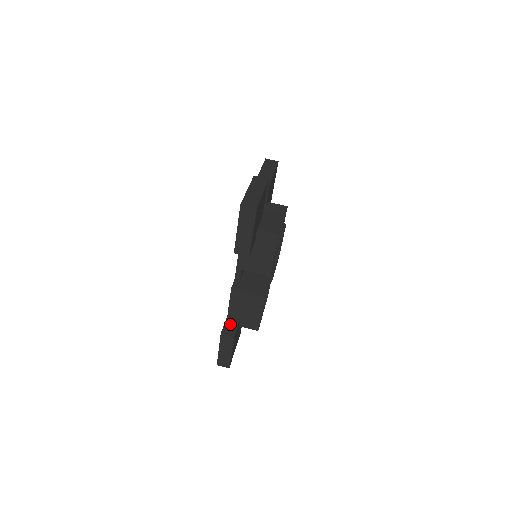
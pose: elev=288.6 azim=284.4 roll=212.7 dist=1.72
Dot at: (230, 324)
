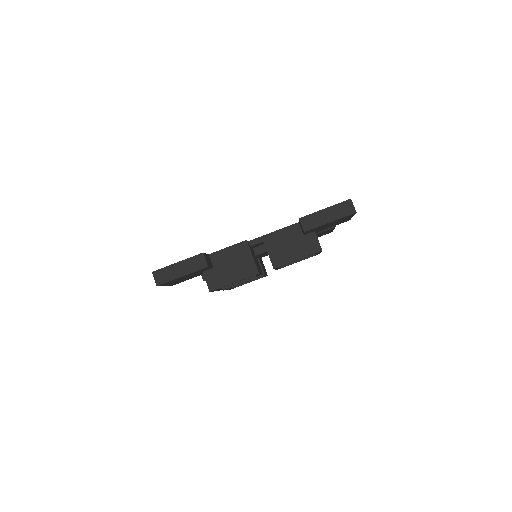
Dot at: (209, 259)
